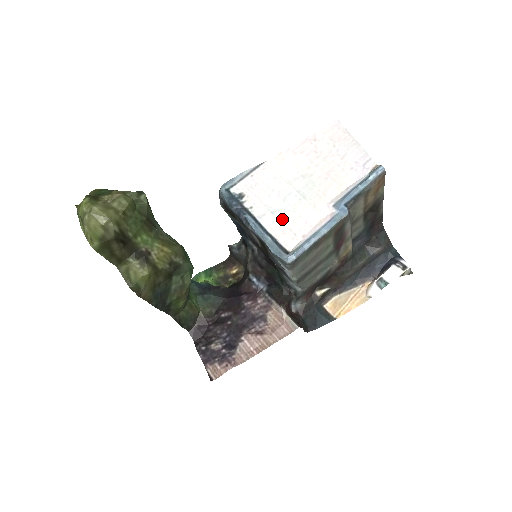
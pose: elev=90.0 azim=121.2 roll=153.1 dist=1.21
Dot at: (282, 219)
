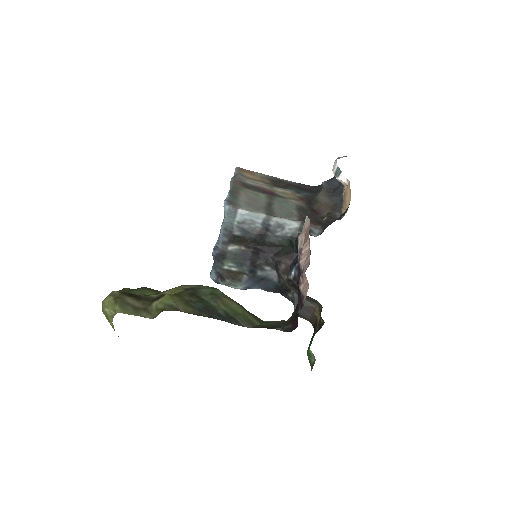
Dot at: occluded
